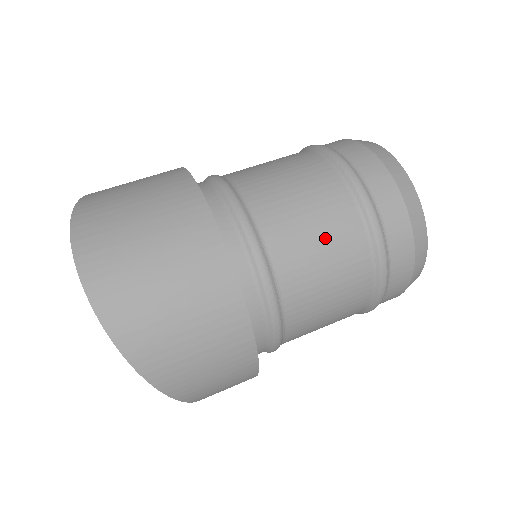
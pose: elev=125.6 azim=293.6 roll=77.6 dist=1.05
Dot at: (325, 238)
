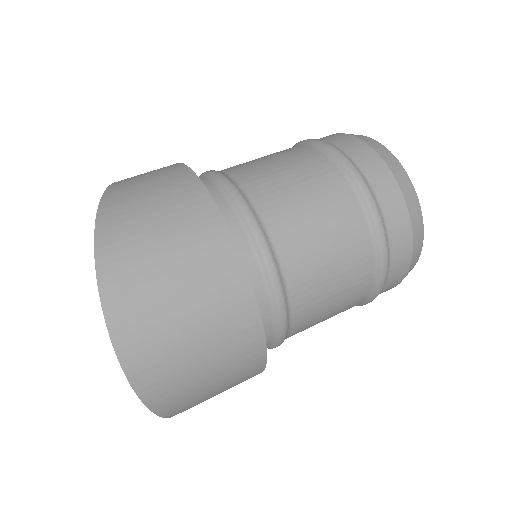
Dot at: (340, 290)
